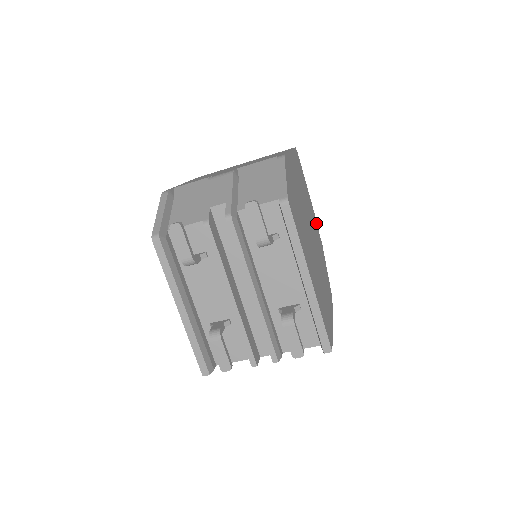
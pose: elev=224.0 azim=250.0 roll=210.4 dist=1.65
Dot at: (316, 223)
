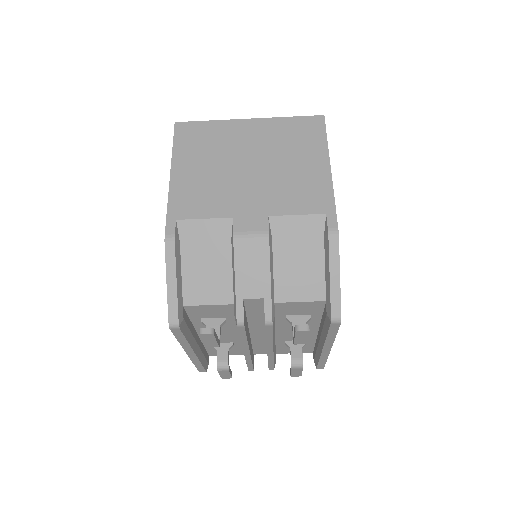
Dot at: occluded
